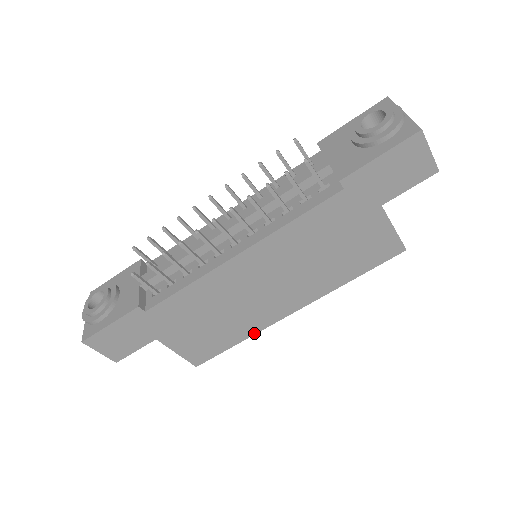
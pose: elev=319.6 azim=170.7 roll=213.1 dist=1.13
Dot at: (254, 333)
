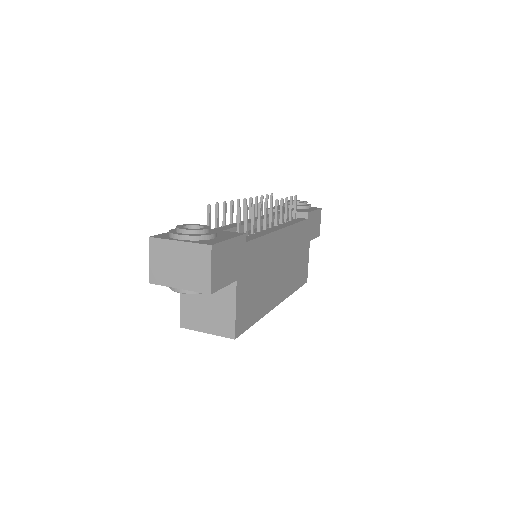
Dot at: (263, 315)
